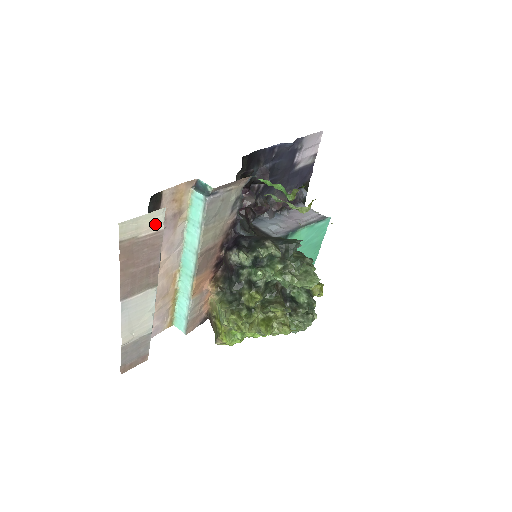
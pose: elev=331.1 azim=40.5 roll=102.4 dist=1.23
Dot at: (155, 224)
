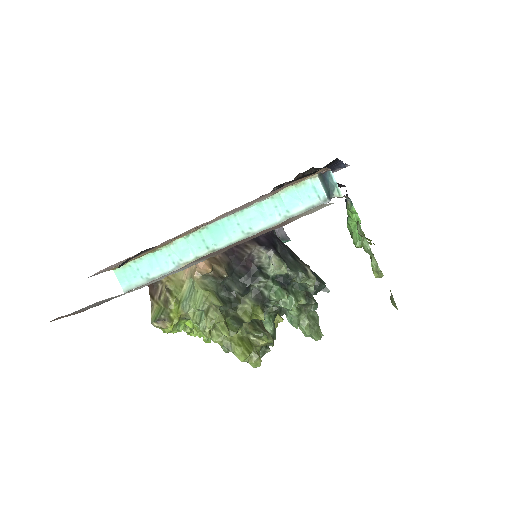
Dot at: (311, 212)
